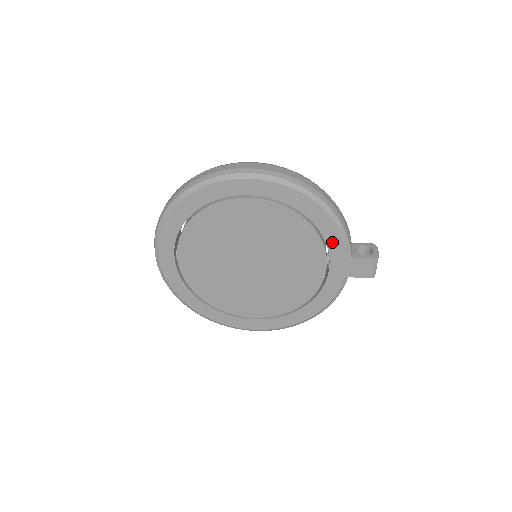
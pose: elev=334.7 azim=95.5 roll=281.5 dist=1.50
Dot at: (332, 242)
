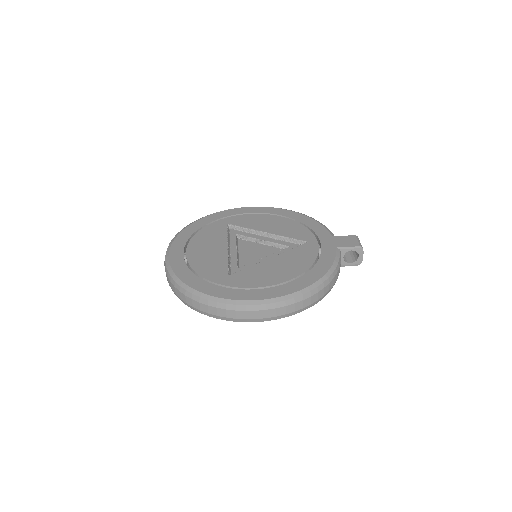
Dot at: occluded
